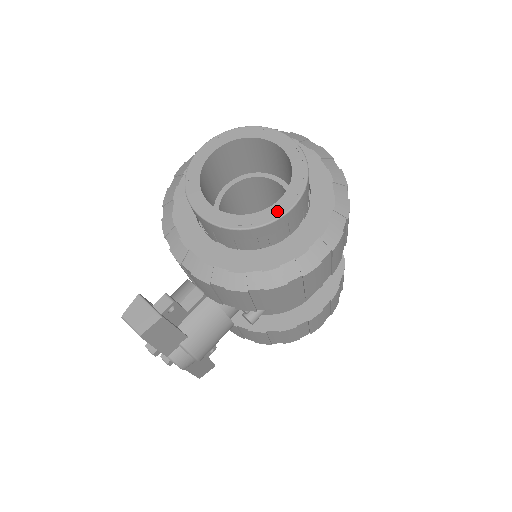
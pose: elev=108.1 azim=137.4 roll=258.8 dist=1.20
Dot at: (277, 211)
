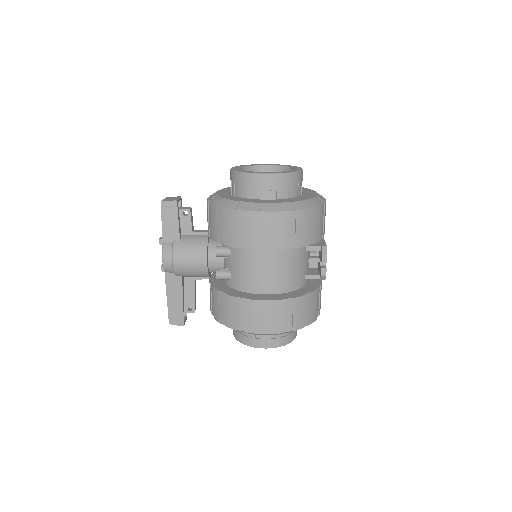
Dot at: (259, 172)
